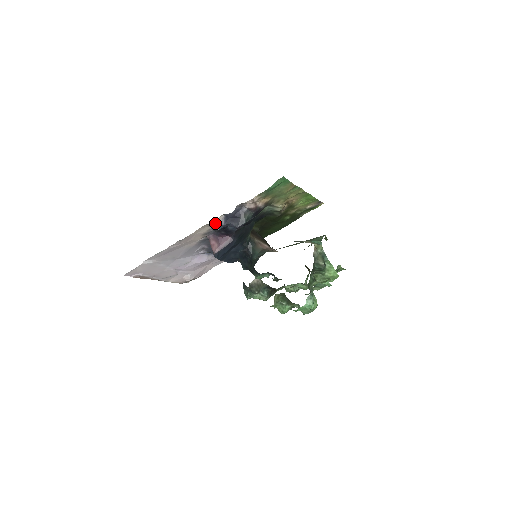
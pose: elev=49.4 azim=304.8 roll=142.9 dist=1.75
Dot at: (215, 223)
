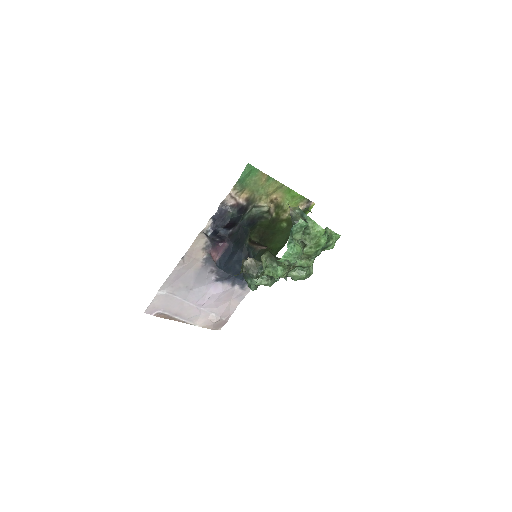
Dot at: (206, 229)
